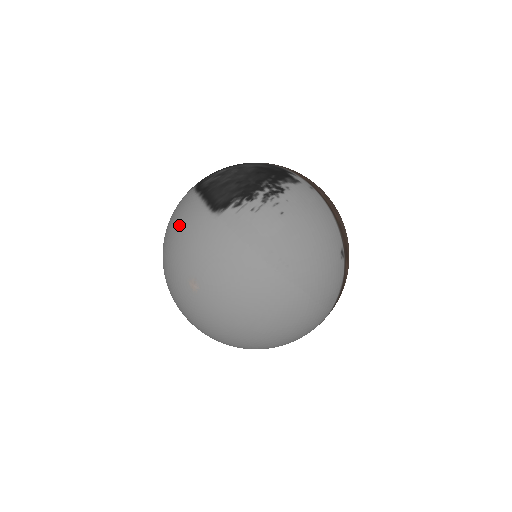
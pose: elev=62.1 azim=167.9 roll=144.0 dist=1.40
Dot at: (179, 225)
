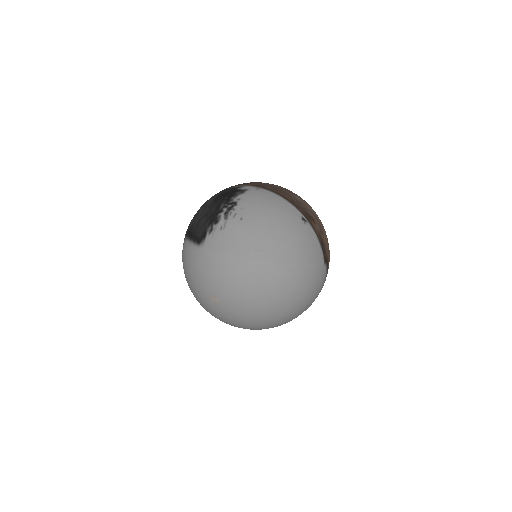
Dot at: (186, 266)
